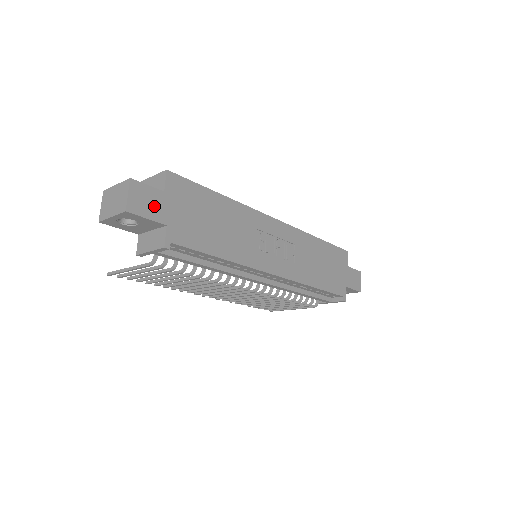
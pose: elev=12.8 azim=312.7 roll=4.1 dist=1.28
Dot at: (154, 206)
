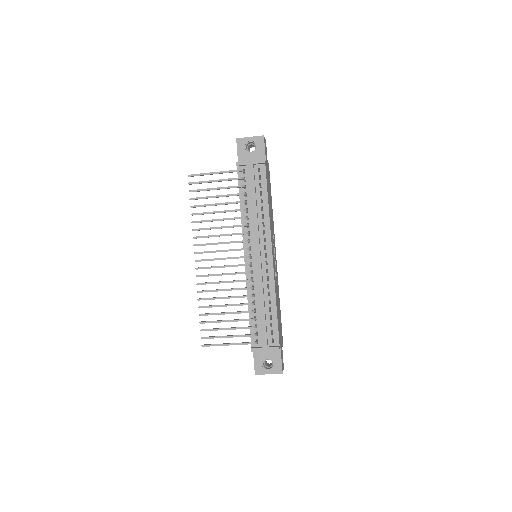
Dot at: (266, 154)
